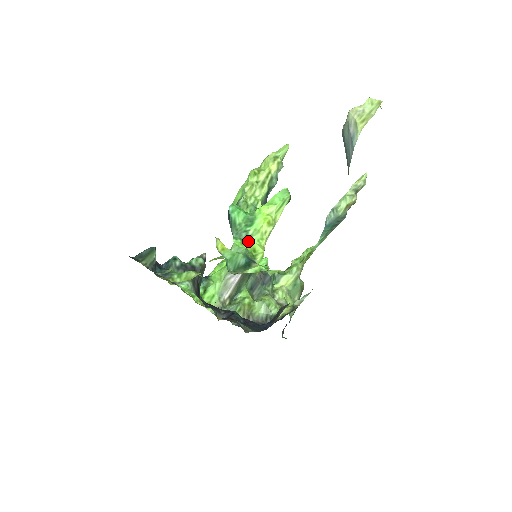
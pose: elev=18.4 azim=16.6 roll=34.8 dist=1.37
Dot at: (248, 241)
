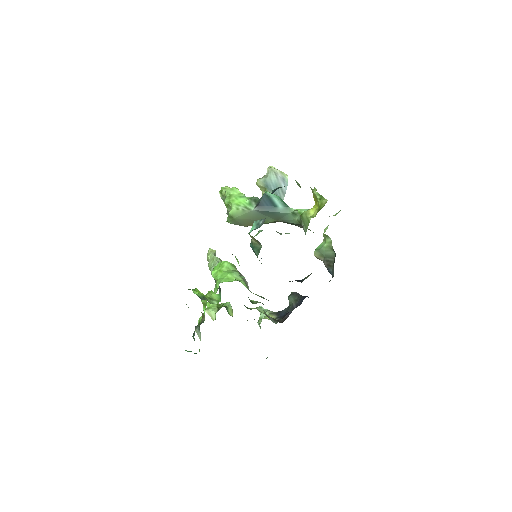
Dot at: occluded
